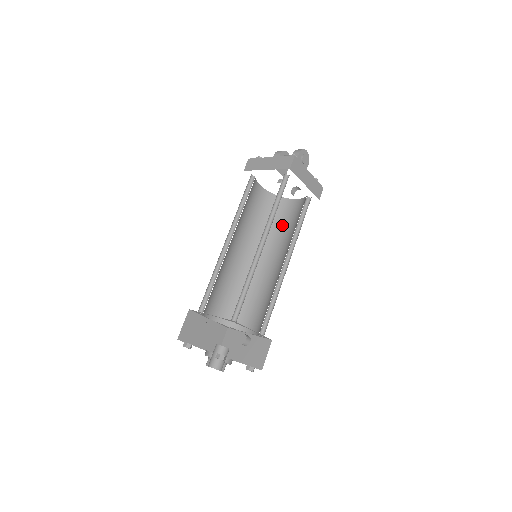
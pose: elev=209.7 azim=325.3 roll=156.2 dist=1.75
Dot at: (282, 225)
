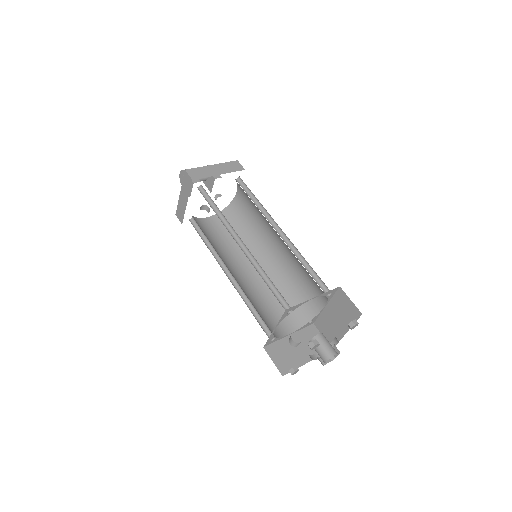
Dot at: (219, 239)
